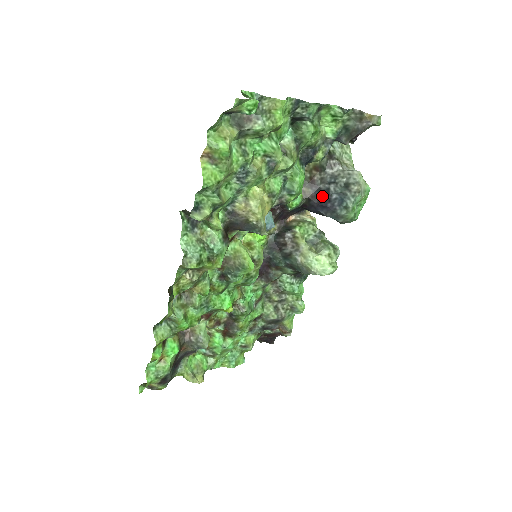
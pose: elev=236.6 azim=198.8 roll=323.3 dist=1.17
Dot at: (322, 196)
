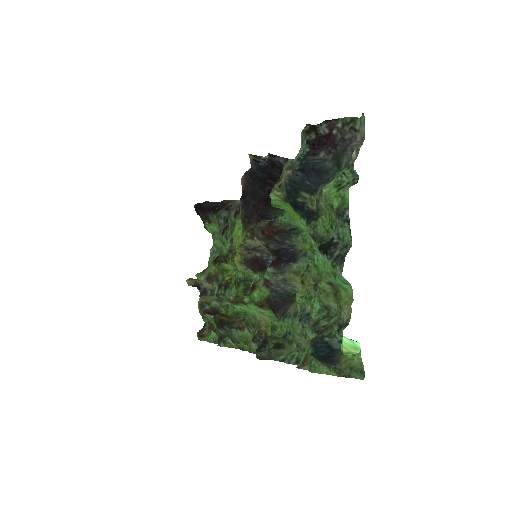
Dot at: occluded
